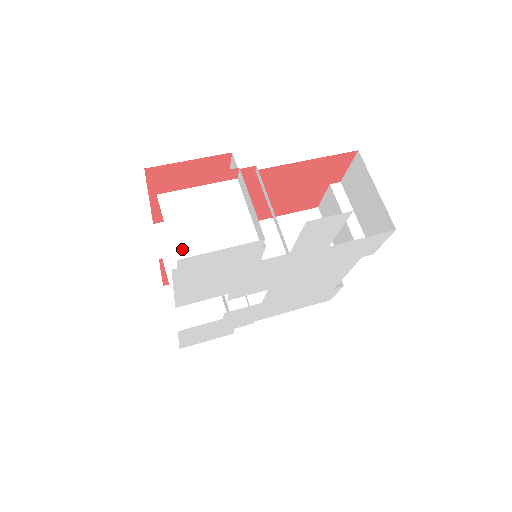
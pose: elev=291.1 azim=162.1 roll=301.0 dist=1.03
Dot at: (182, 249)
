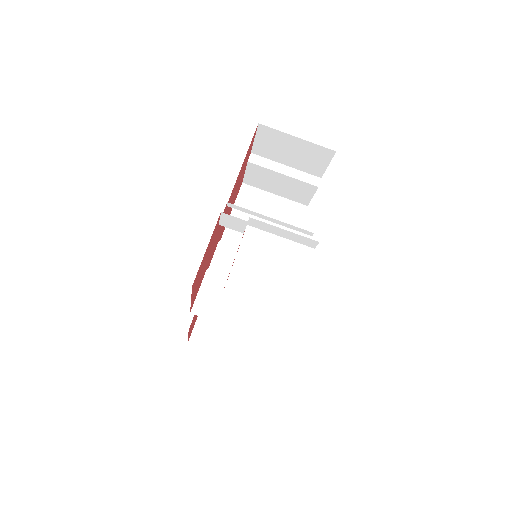
Dot at: (282, 304)
